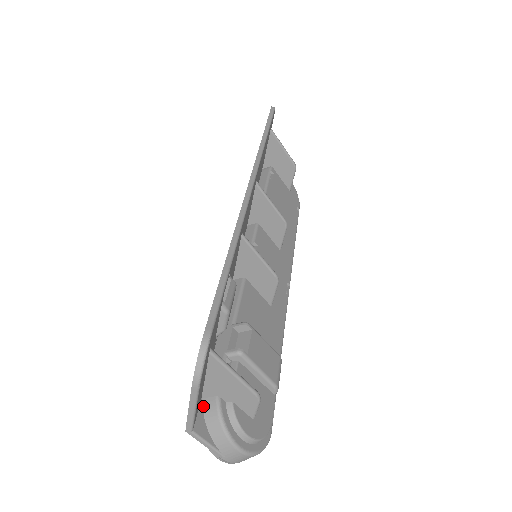
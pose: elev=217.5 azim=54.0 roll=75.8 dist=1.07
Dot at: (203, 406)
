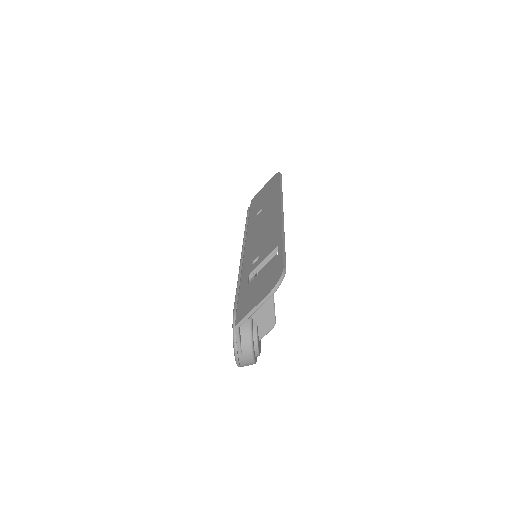
Dot at: occluded
